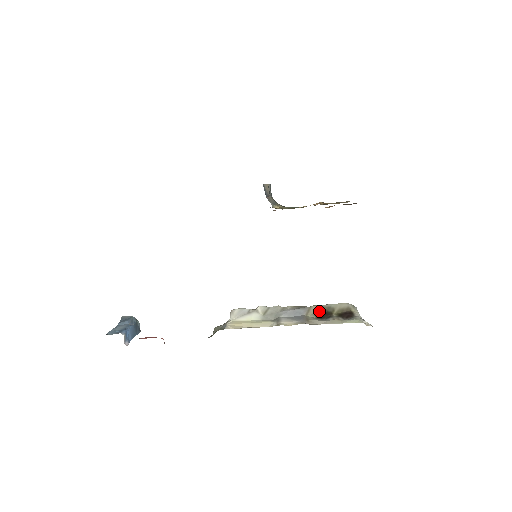
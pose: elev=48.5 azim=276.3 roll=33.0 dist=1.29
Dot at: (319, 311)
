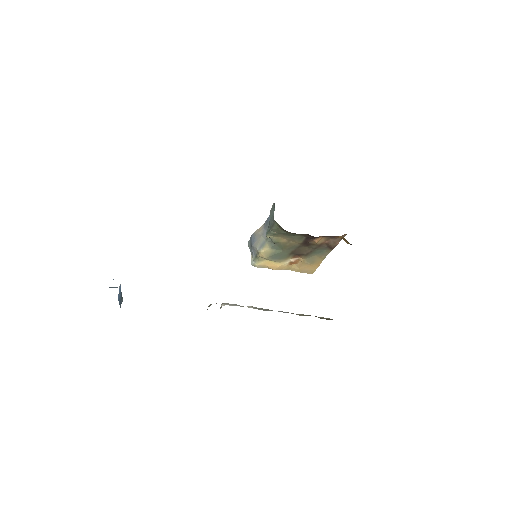
Dot at: occluded
